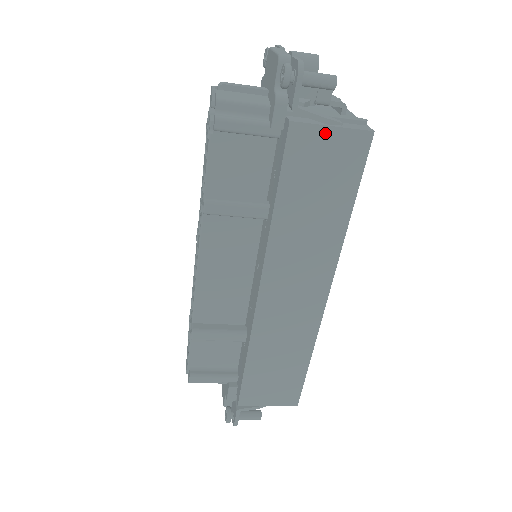
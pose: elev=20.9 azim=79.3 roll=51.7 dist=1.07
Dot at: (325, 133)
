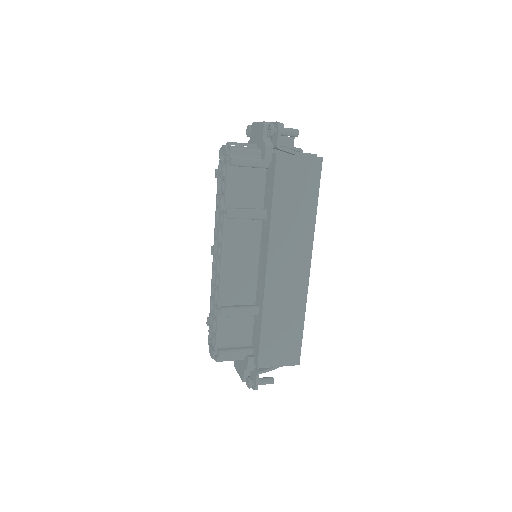
Dot at: (296, 160)
